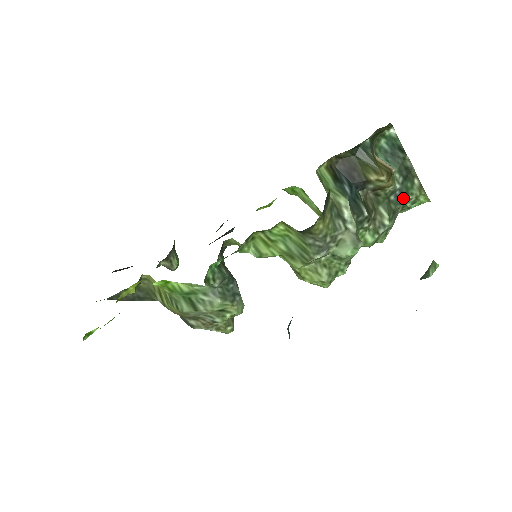
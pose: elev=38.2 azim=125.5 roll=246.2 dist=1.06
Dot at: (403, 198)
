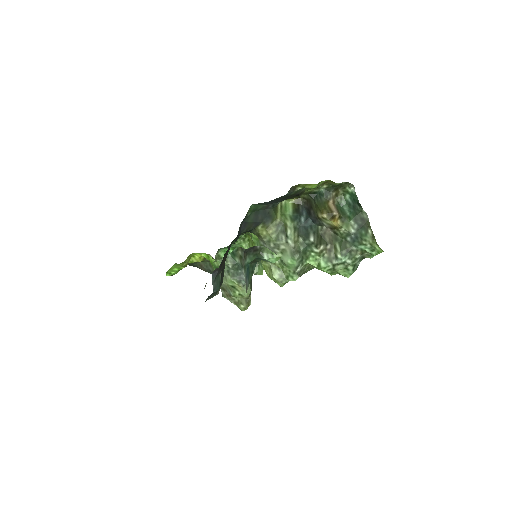
Dot at: (358, 242)
